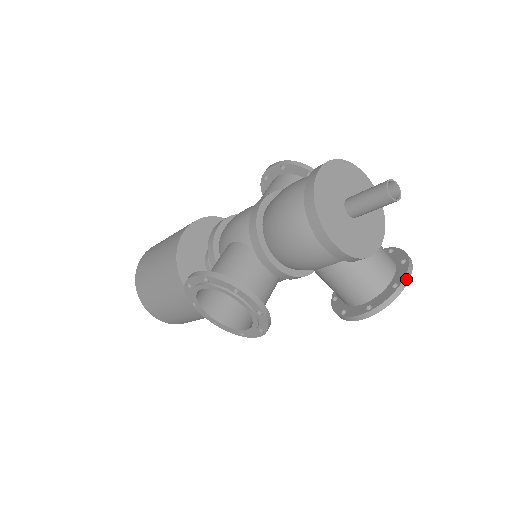
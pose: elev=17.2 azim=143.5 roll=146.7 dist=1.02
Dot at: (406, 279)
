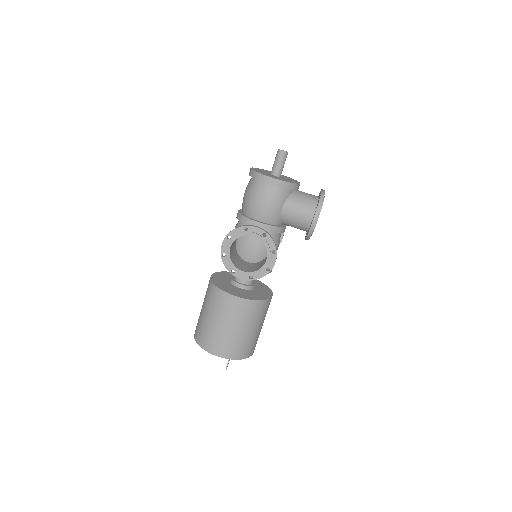
Dot at: (323, 191)
